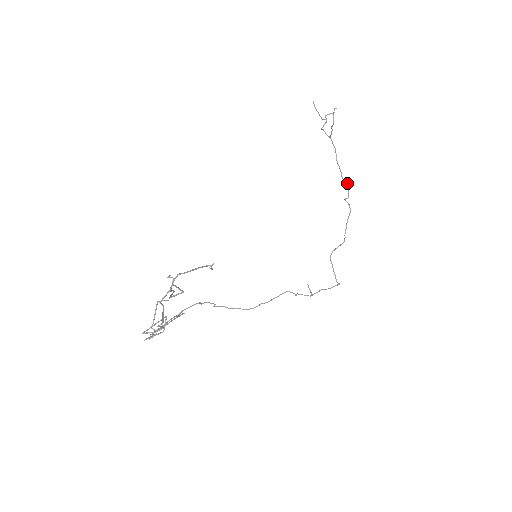
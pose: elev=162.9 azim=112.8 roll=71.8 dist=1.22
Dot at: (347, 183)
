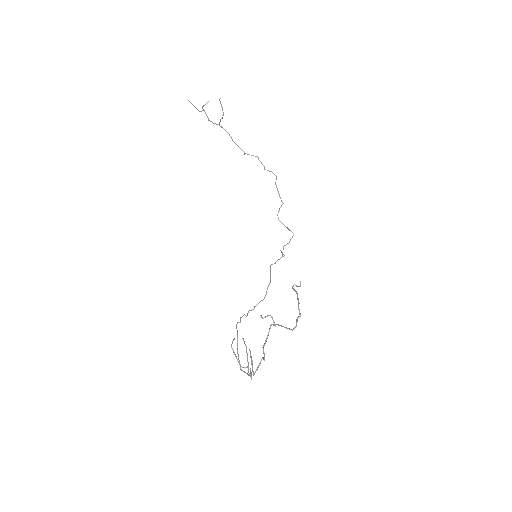
Dot at: (252, 155)
